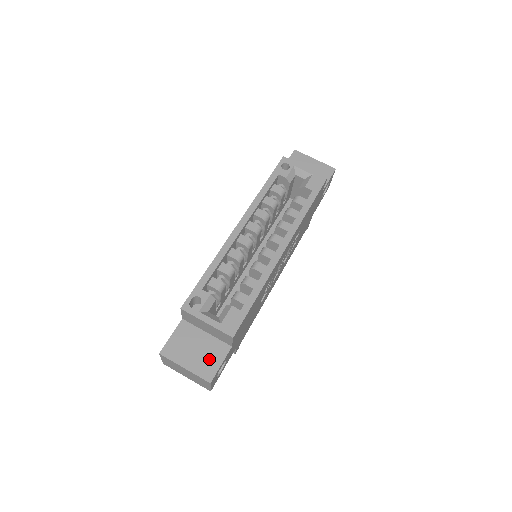
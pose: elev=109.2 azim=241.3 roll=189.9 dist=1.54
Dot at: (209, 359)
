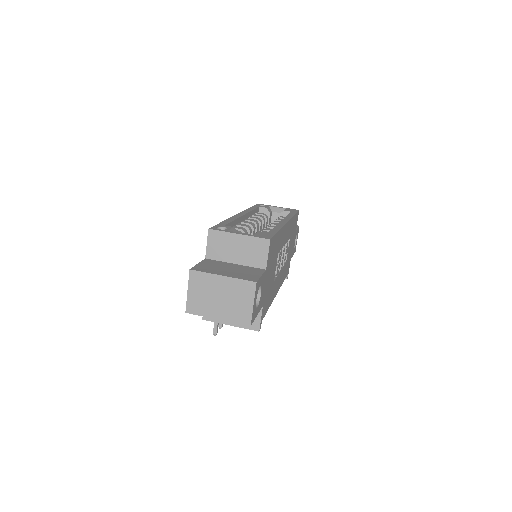
Dot at: (246, 273)
